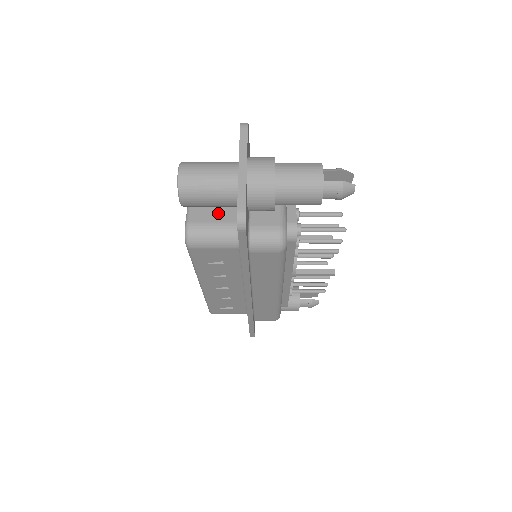
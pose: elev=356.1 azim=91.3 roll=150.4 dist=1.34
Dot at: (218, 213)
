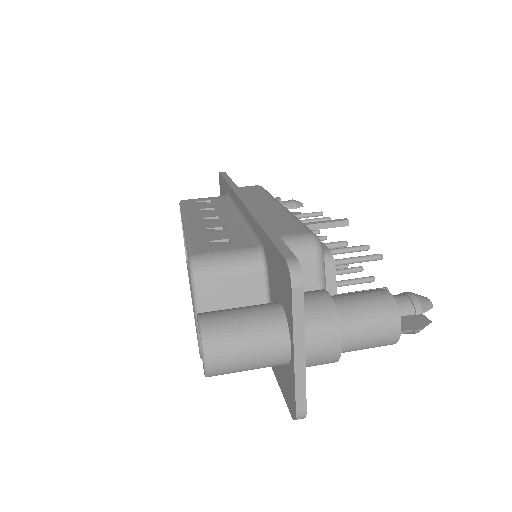
Dot at: occluded
